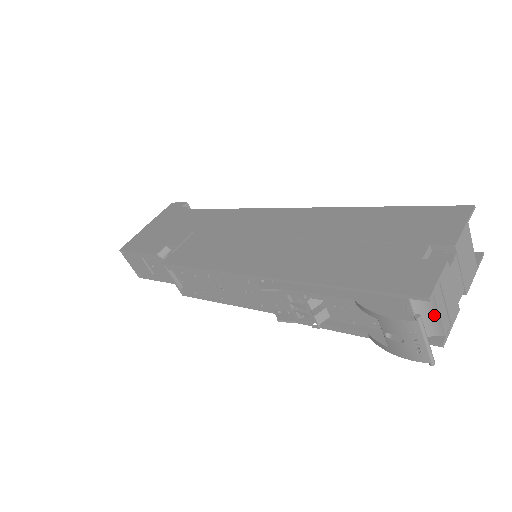
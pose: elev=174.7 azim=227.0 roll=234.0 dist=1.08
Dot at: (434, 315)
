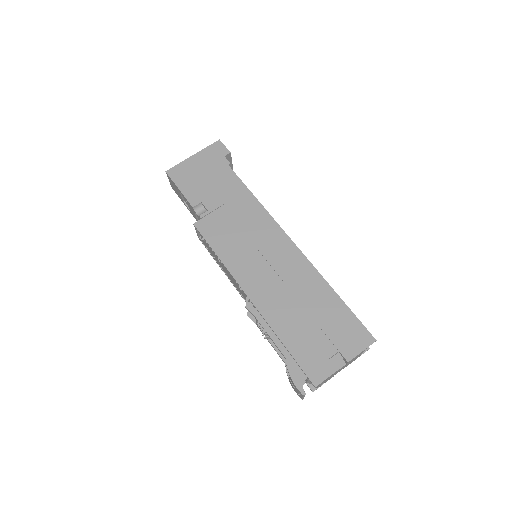
Dot at: occluded
